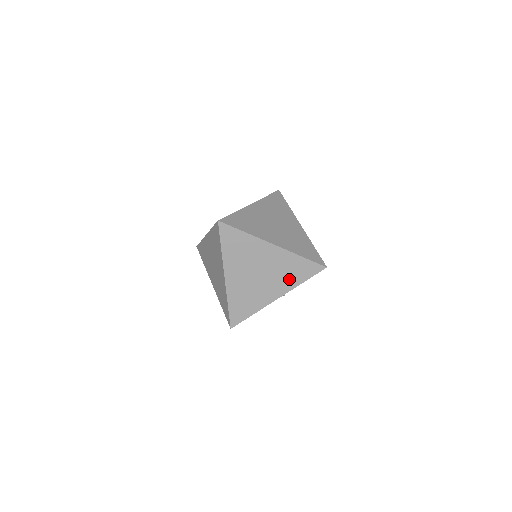
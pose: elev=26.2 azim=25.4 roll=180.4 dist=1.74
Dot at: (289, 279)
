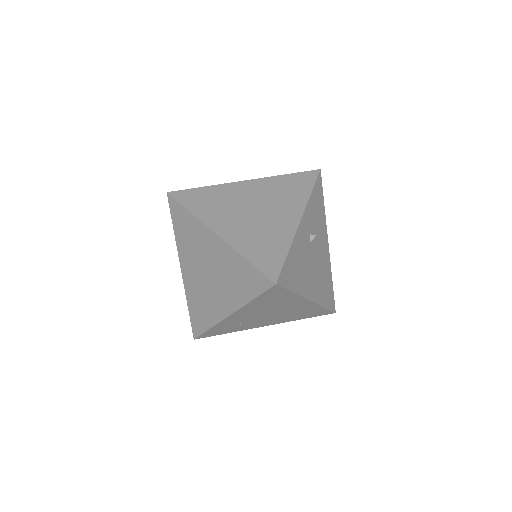
Dot at: (293, 197)
